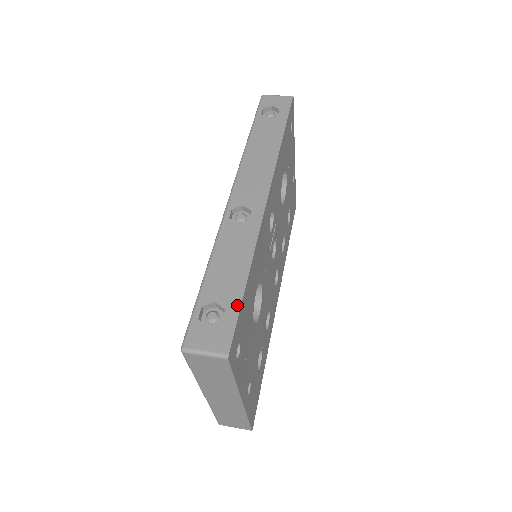
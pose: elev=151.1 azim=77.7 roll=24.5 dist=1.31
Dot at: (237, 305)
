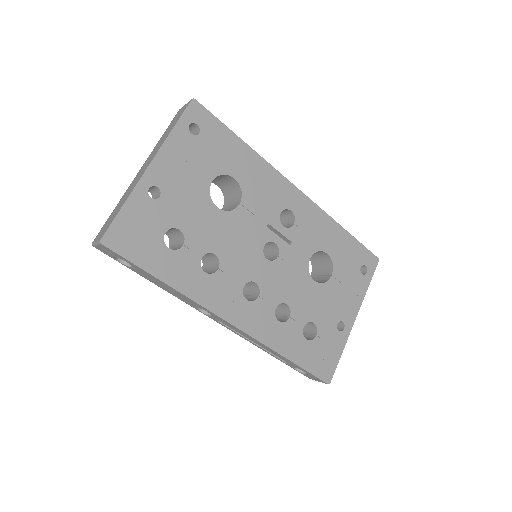
Dot at: (223, 125)
